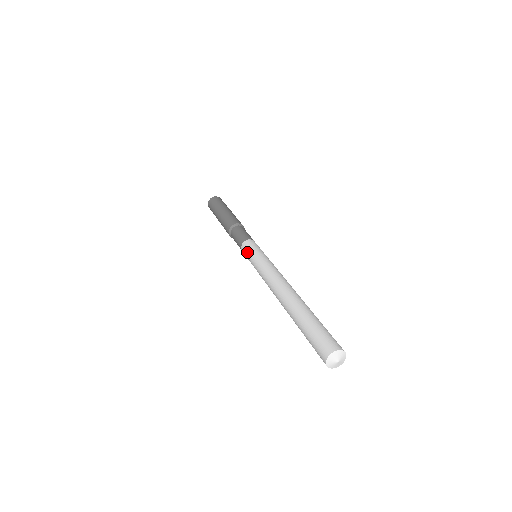
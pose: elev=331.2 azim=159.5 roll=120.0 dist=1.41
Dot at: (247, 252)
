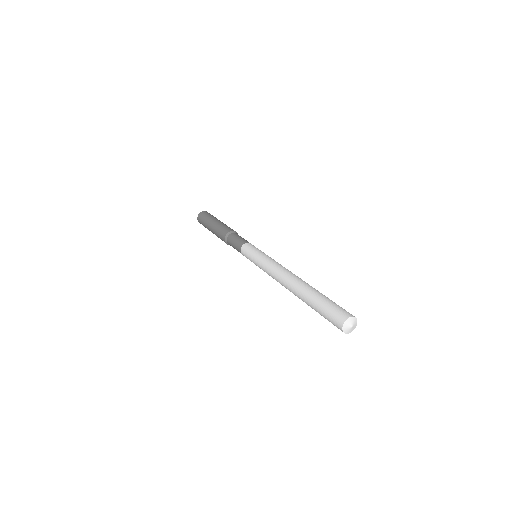
Dot at: (247, 258)
